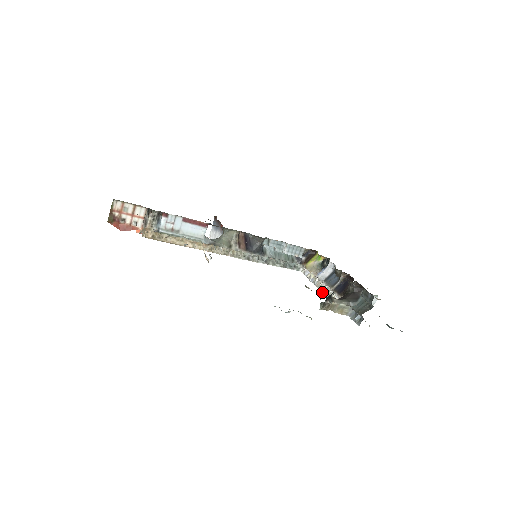
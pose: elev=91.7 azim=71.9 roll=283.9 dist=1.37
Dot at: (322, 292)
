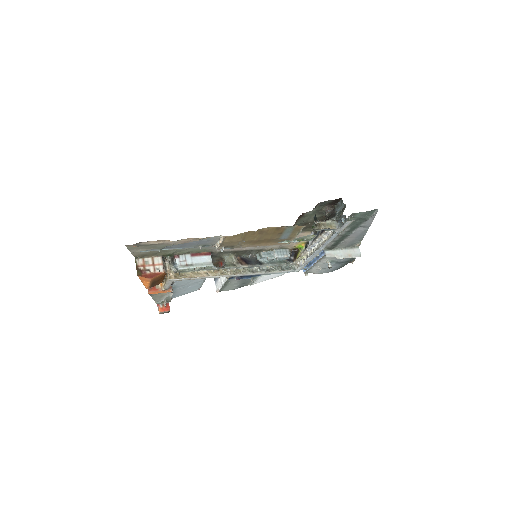
Dot at: (316, 250)
